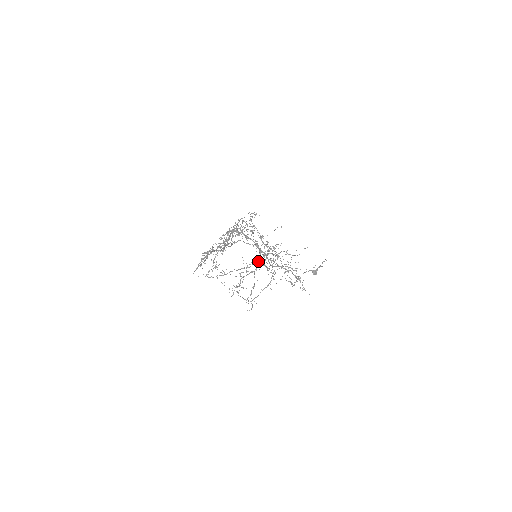
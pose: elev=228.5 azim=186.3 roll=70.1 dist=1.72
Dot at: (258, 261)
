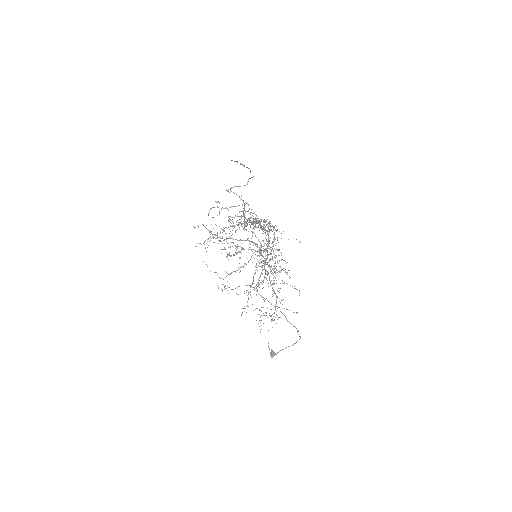
Dot at: occluded
